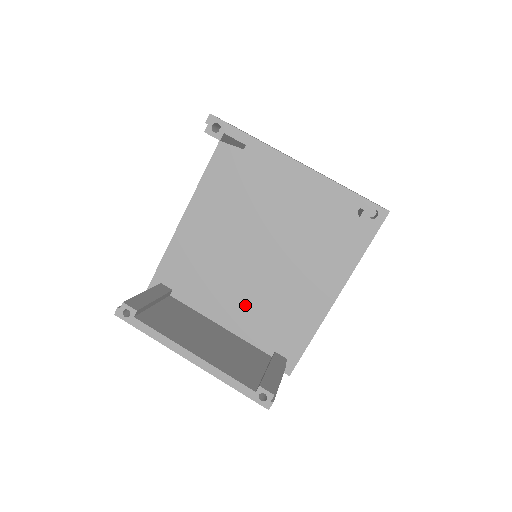
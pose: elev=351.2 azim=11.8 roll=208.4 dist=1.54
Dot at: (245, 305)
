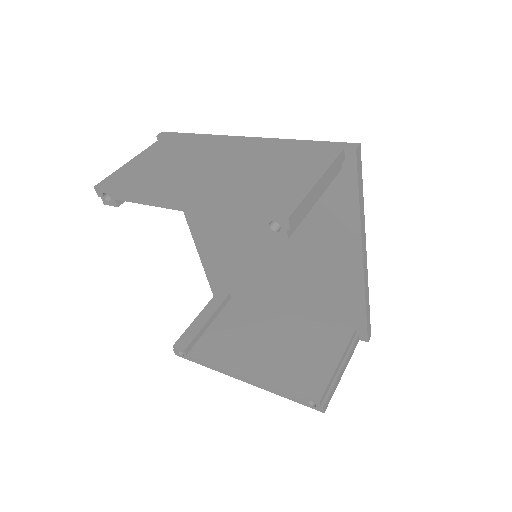
Dot at: (288, 291)
